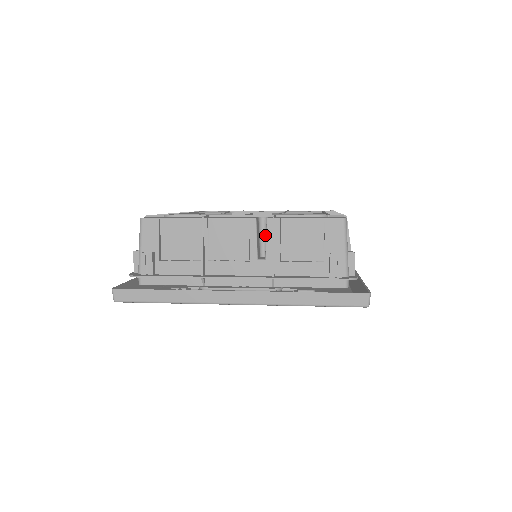
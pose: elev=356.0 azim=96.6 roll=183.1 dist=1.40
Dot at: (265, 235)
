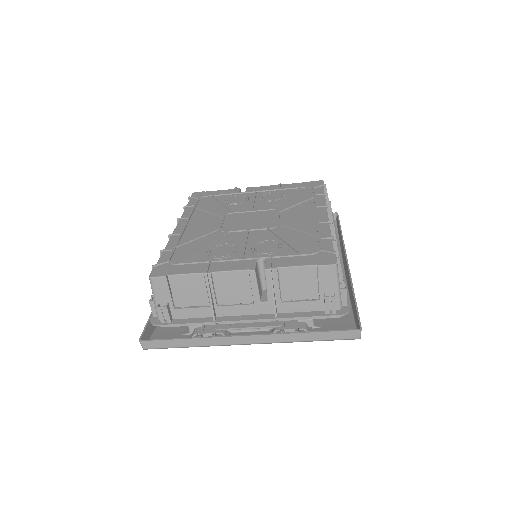
Dot at: (264, 274)
